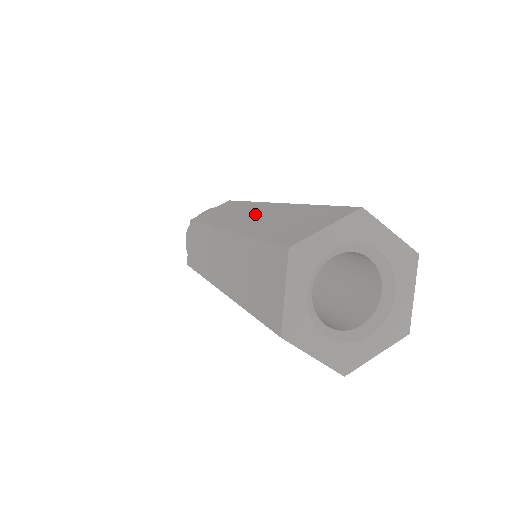
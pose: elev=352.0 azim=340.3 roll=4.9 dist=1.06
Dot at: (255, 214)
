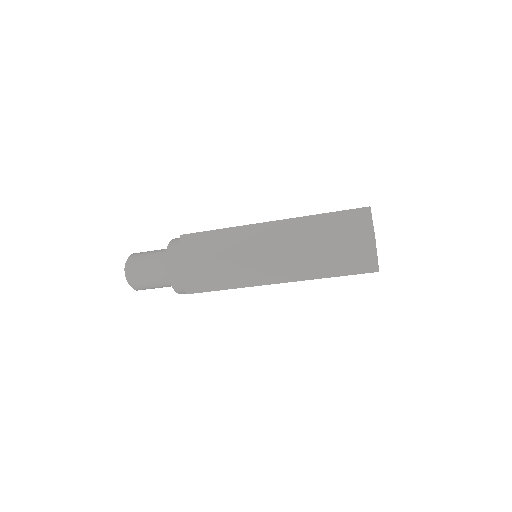
Dot at: occluded
